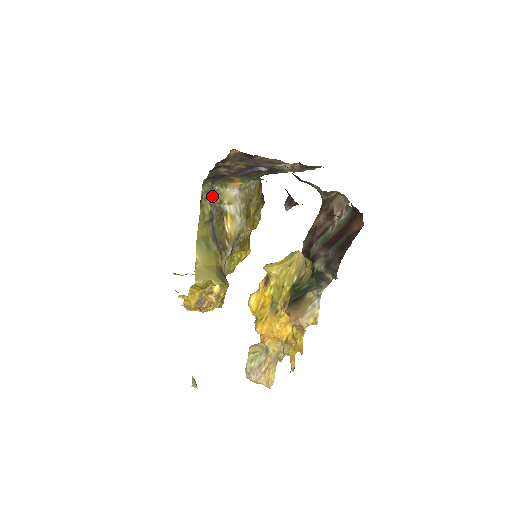
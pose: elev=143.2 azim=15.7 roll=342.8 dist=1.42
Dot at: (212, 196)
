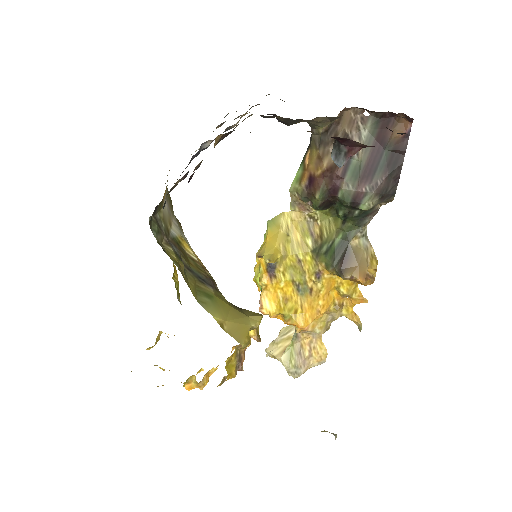
Dot at: (162, 232)
